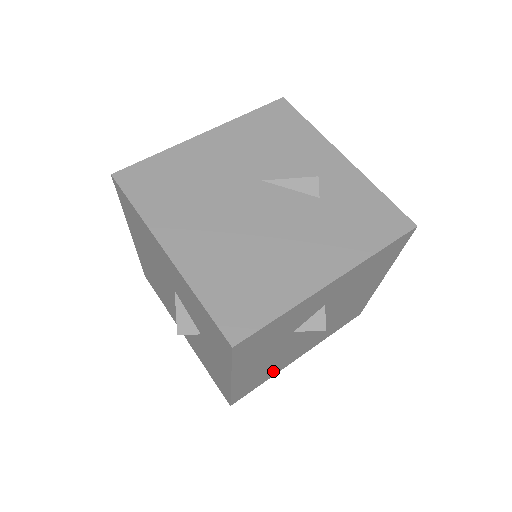
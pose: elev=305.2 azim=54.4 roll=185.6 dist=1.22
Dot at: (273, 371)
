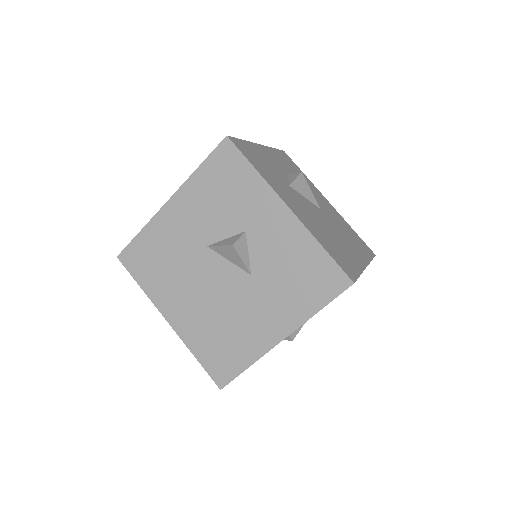
Dot at: (348, 258)
